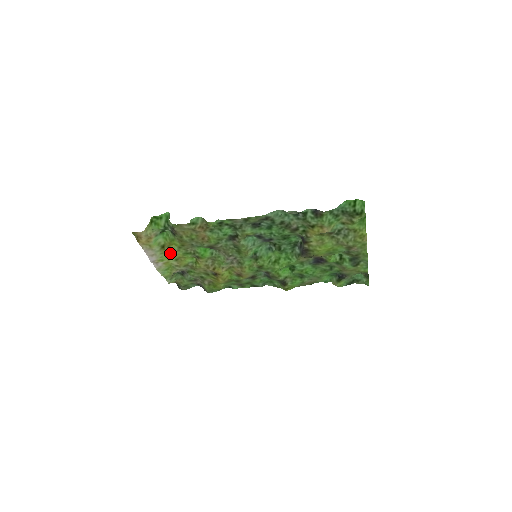
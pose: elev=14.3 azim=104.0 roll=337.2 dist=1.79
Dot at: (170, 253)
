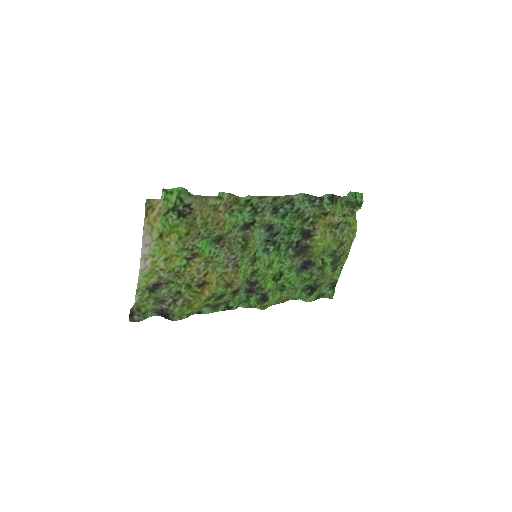
Dot at: (168, 245)
